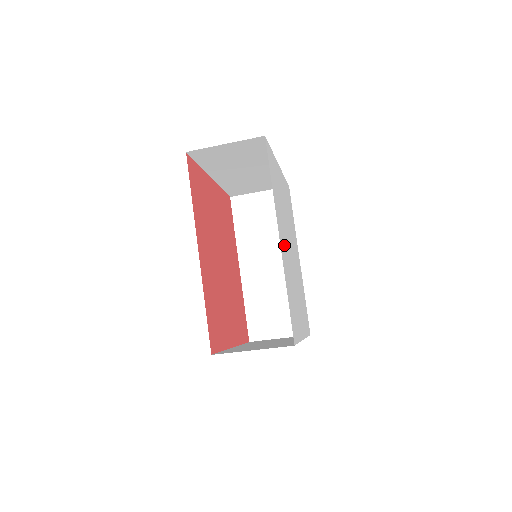
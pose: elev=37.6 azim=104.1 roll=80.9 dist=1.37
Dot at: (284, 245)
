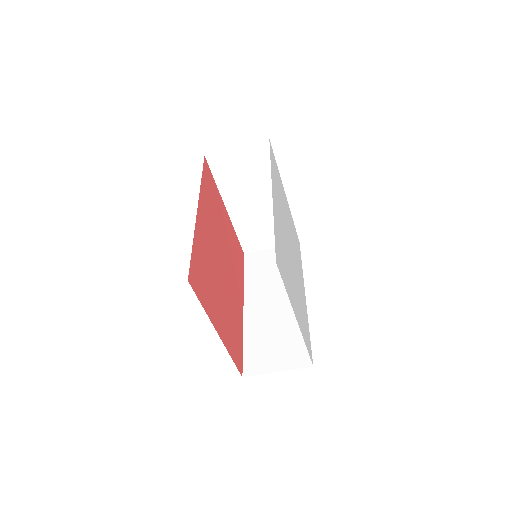
Dot at: (279, 214)
